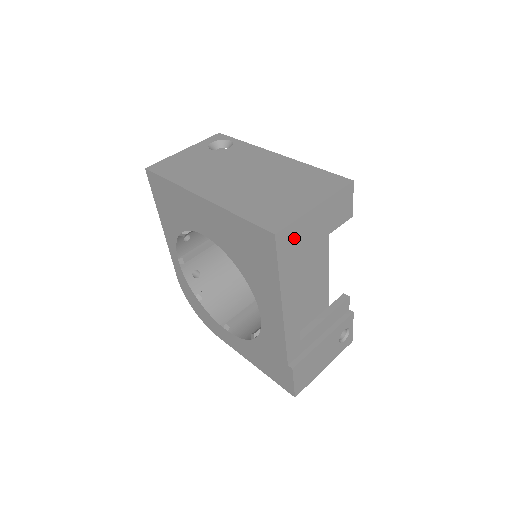
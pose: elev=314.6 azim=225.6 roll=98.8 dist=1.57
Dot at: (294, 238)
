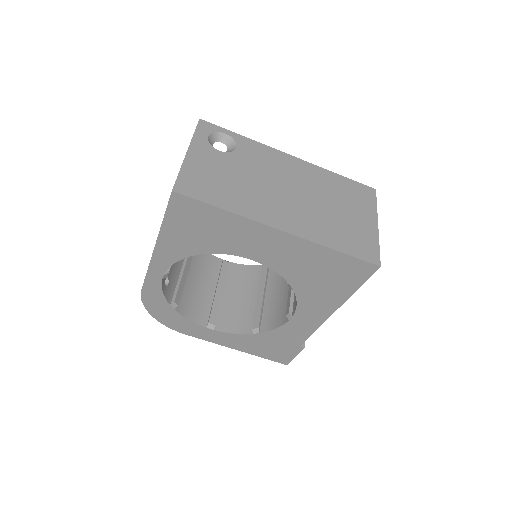
Dot at: occluded
